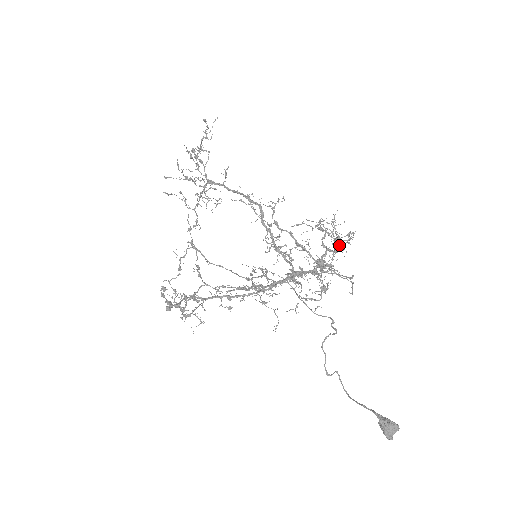
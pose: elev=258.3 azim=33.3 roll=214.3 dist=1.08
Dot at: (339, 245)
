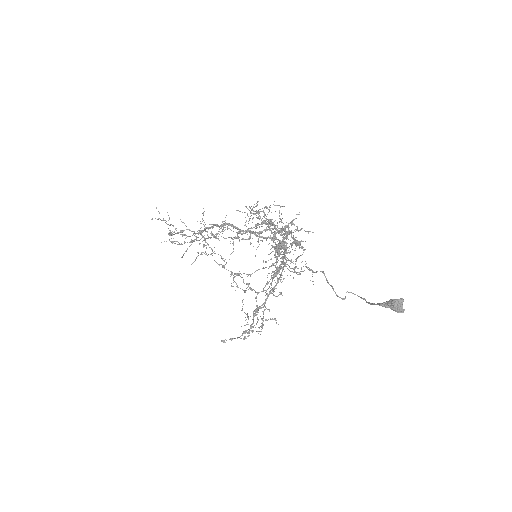
Dot at: occluded
